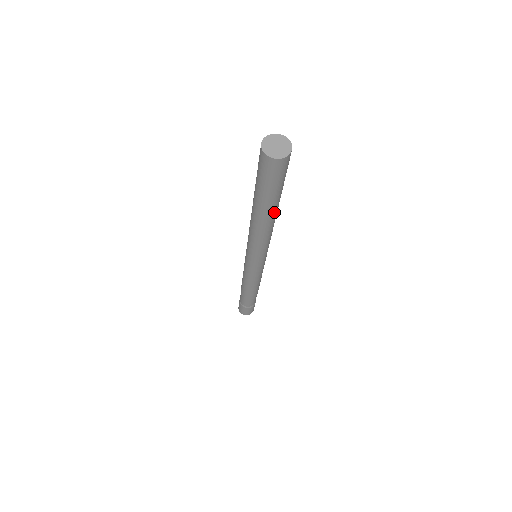
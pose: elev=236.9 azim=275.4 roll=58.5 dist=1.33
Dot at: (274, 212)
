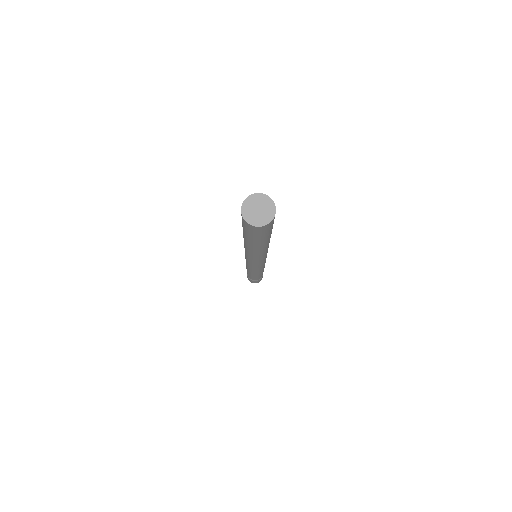
Dot at: (266, 244)
